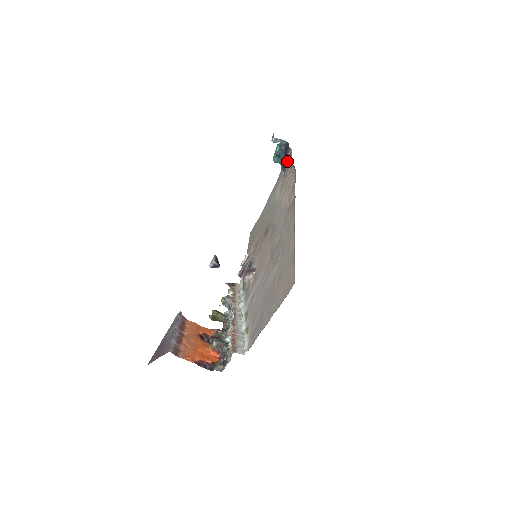
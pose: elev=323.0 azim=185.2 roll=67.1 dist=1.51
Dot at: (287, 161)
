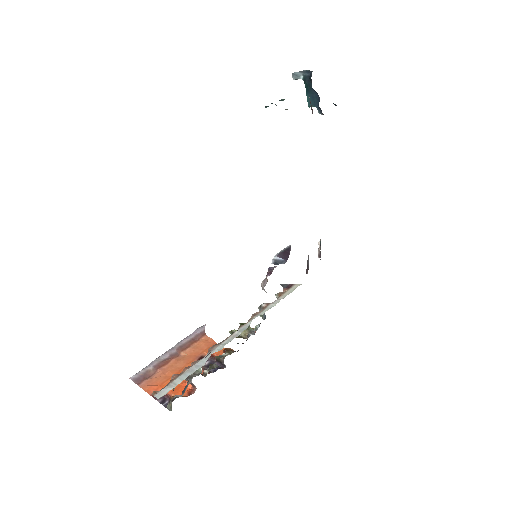
Dot at: occluded
